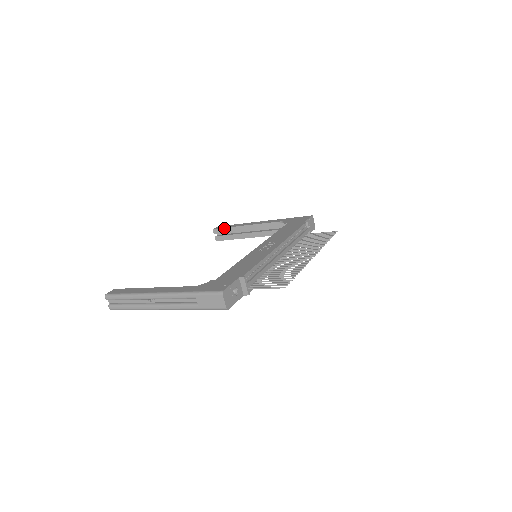
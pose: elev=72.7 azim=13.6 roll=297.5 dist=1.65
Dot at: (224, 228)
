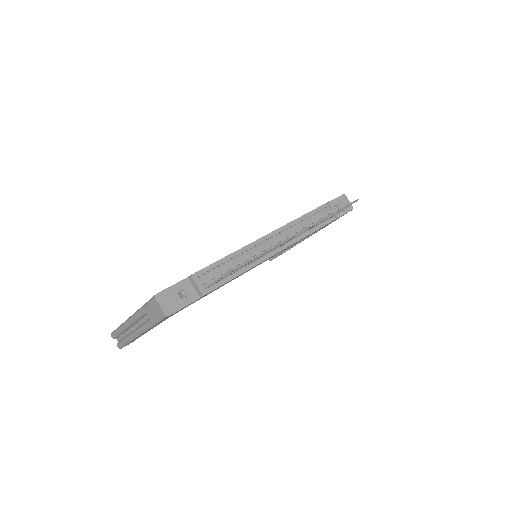
Dot at: occluded
